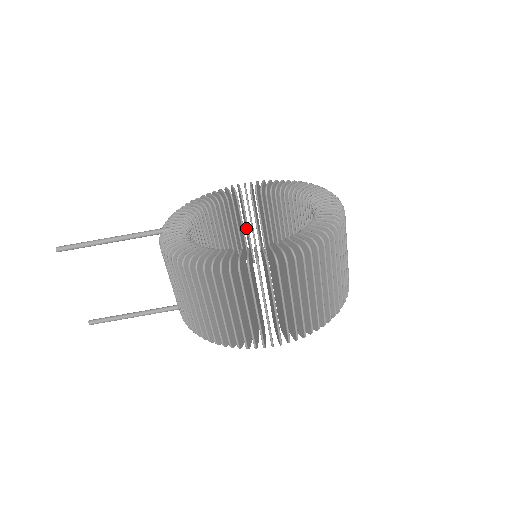
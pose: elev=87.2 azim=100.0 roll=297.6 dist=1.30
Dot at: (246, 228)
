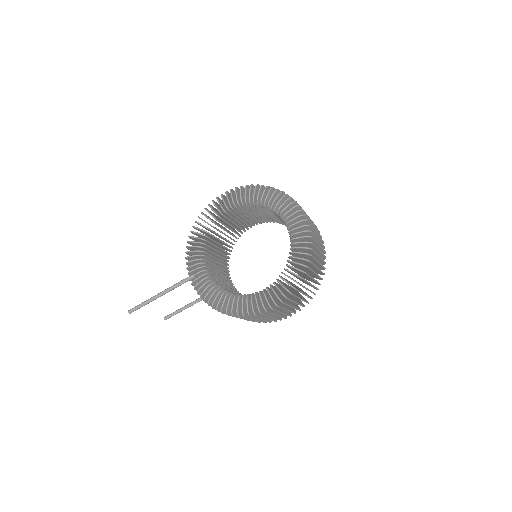
Dot at: occluded
